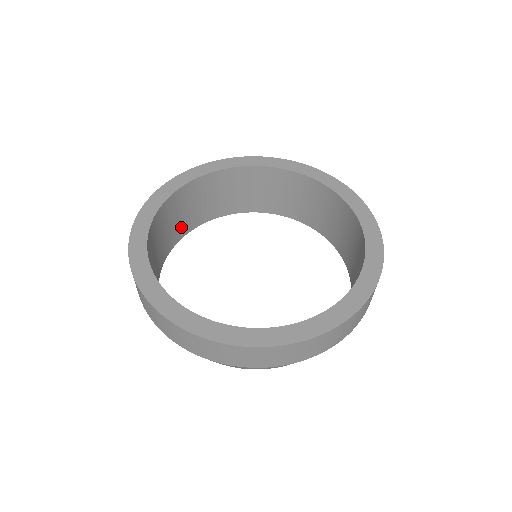
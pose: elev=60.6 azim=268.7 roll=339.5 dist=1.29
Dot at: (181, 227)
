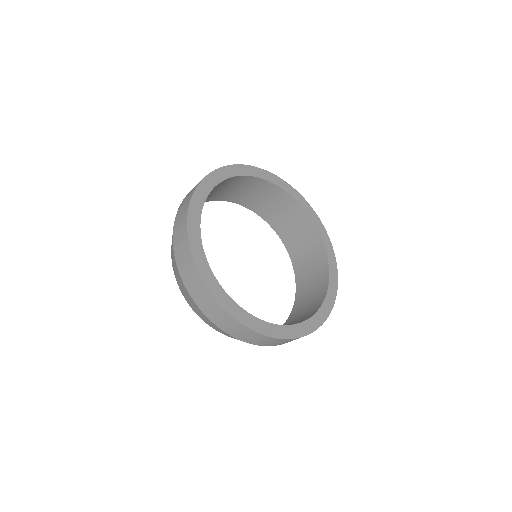
Dot at: occluded
